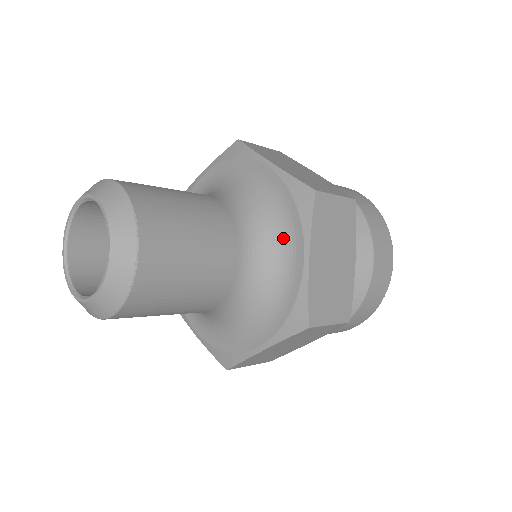
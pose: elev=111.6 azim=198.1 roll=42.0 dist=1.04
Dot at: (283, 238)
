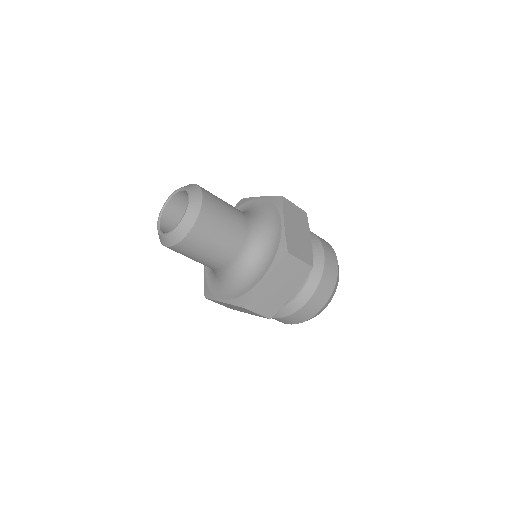
Dot at: (262, 262)
